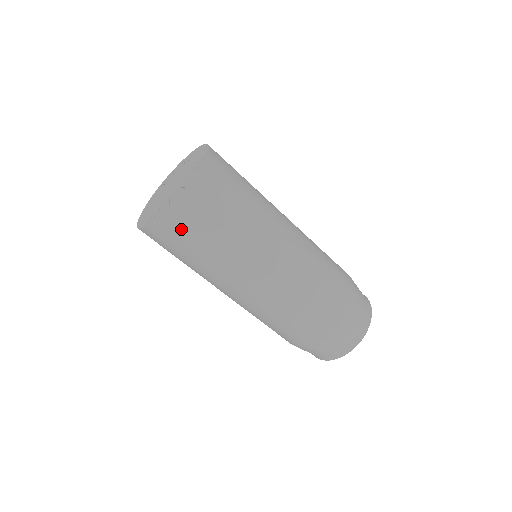
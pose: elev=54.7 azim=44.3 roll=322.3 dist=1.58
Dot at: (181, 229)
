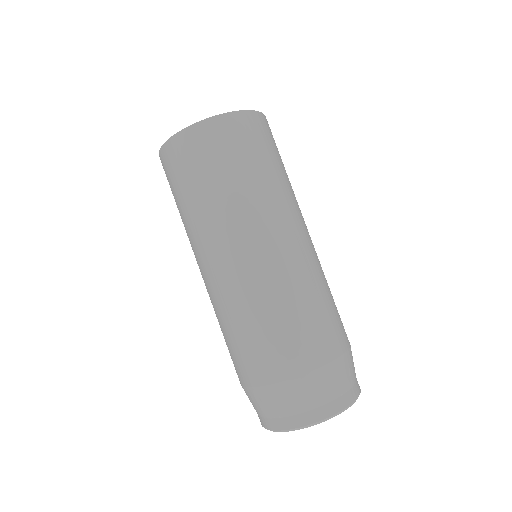
Dot at: (176, 164)
